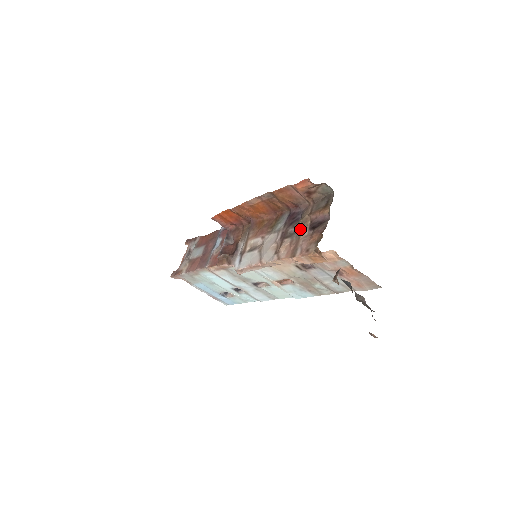
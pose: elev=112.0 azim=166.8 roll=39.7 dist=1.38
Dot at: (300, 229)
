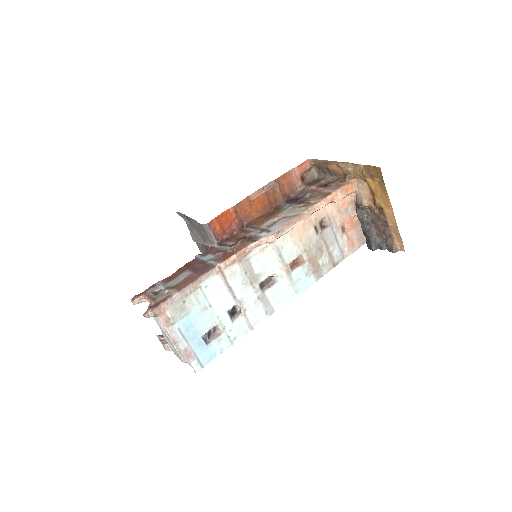
Dot at: (313, 192)
